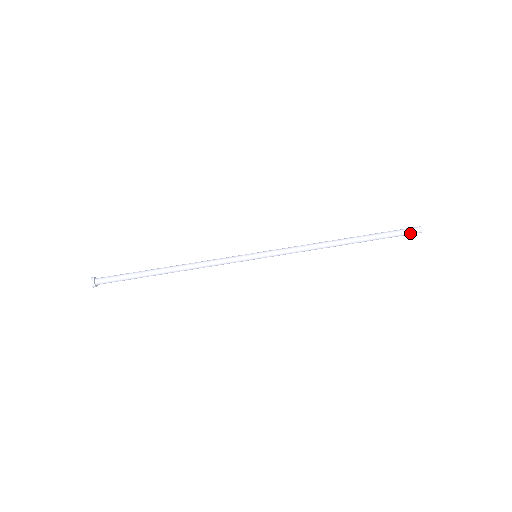
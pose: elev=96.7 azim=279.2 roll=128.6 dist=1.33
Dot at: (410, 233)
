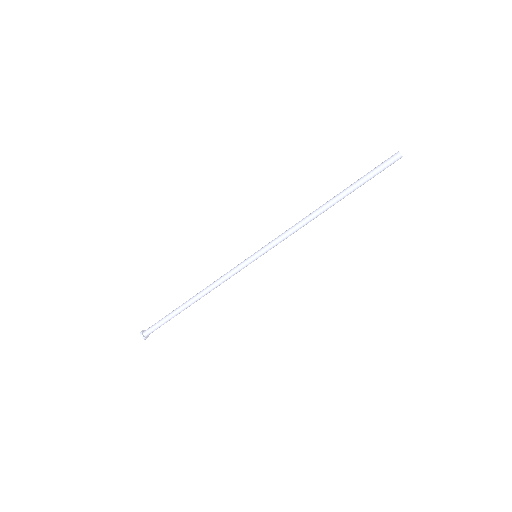
Dot at: (389, 163)
